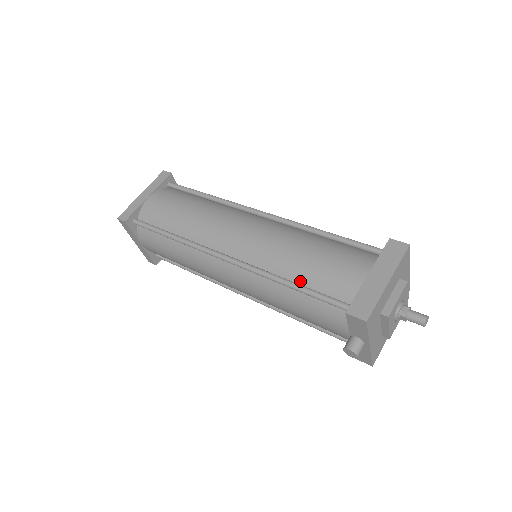
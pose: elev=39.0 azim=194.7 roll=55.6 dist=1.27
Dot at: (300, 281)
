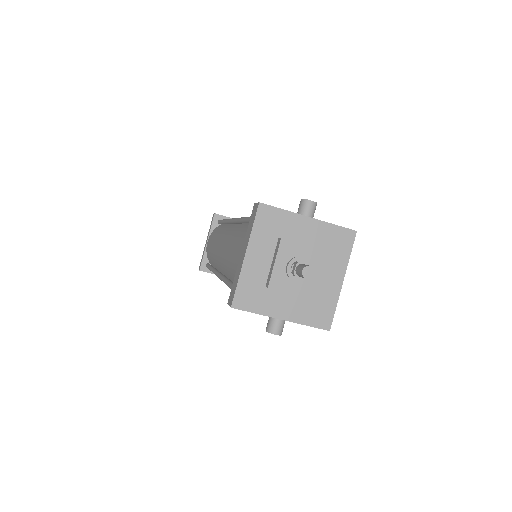
Dot at: (233, 279)
